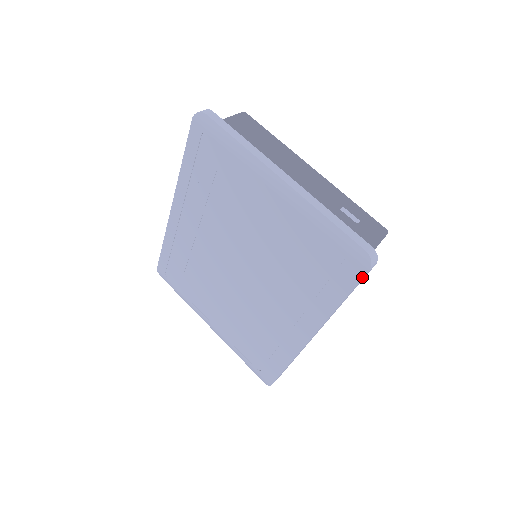
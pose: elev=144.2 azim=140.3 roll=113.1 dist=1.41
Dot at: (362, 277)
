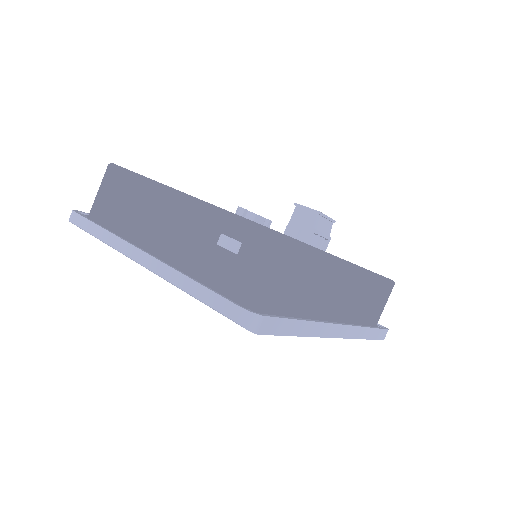
Dot at: (264, 334)
